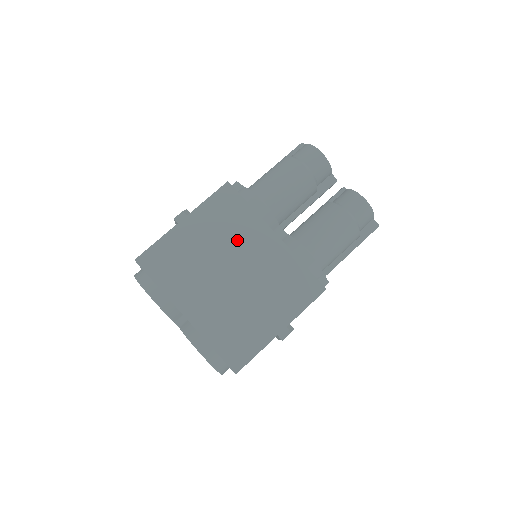
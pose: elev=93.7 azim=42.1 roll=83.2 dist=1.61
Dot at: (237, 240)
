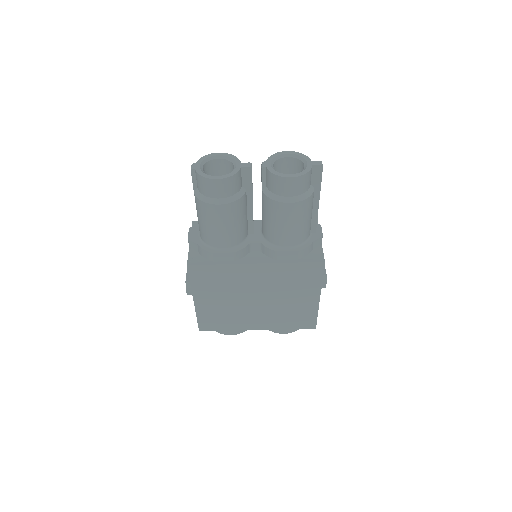
Dot at: (236, 285)
